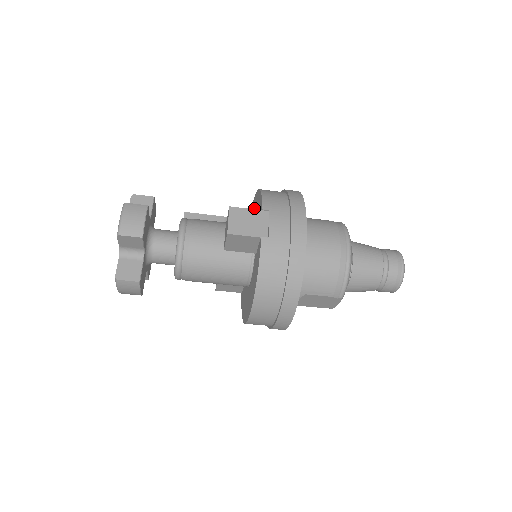
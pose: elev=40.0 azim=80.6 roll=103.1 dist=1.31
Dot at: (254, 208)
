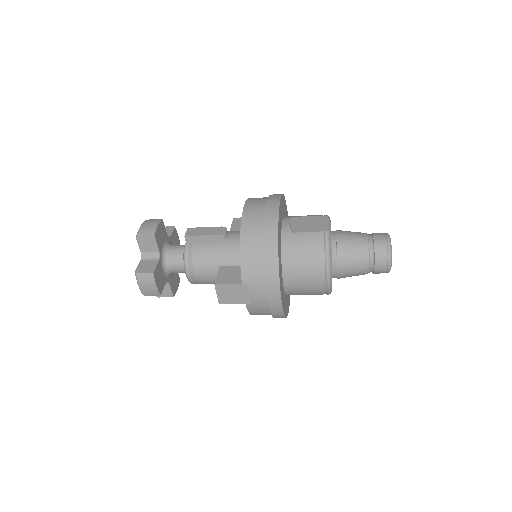
Dot at: occluded
